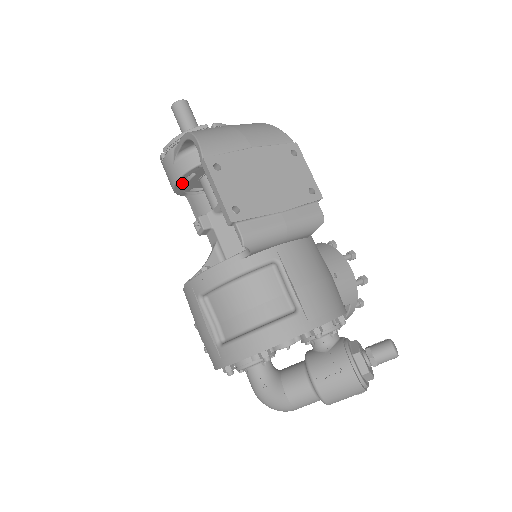
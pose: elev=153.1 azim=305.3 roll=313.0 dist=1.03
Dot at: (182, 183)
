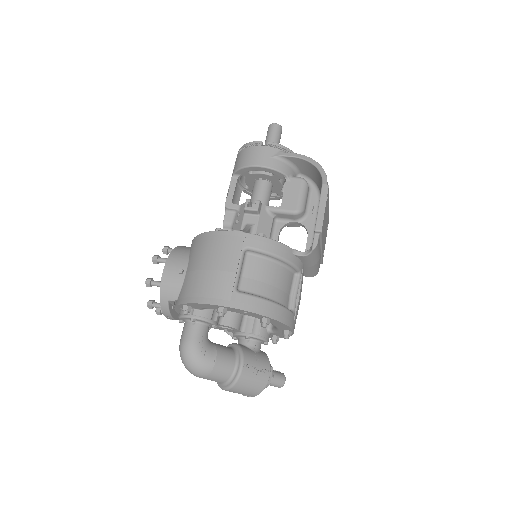
Dot at: (258, 170)
